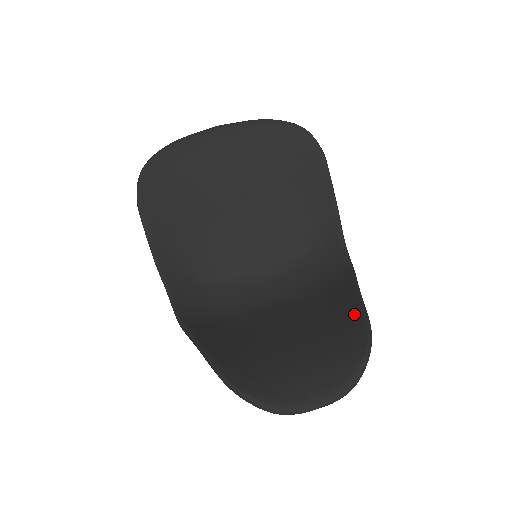
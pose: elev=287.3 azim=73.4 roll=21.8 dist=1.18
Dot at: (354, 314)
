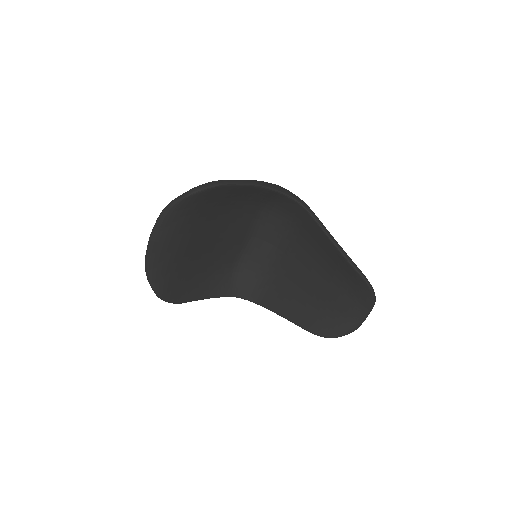
Dot at: (344, 264)
